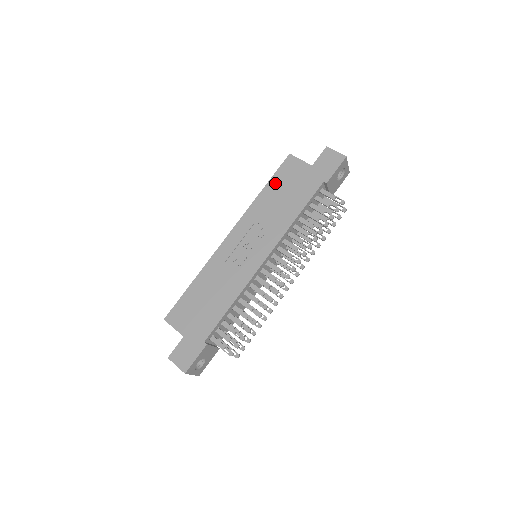
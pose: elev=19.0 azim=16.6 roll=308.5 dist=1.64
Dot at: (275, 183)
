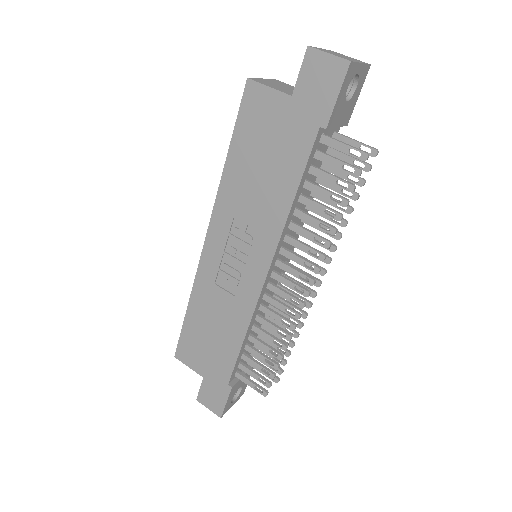
Dot at: (241, 144)
